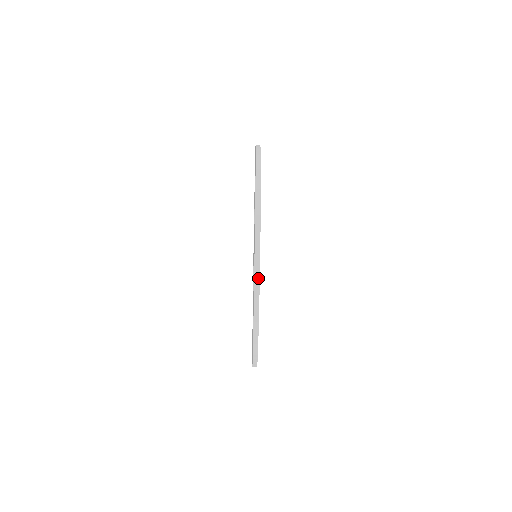
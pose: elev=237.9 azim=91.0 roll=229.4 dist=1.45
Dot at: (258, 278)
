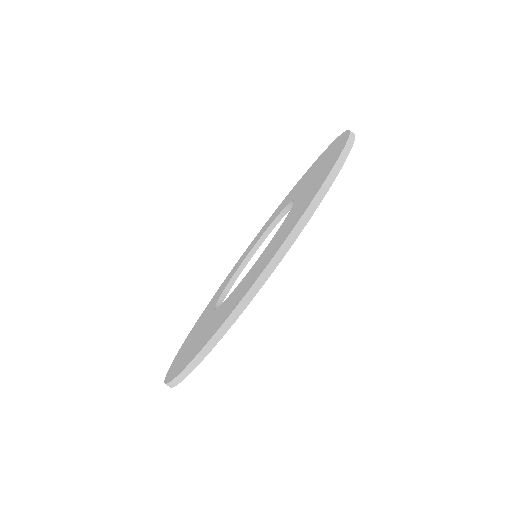
Dot at: (268, 275)
